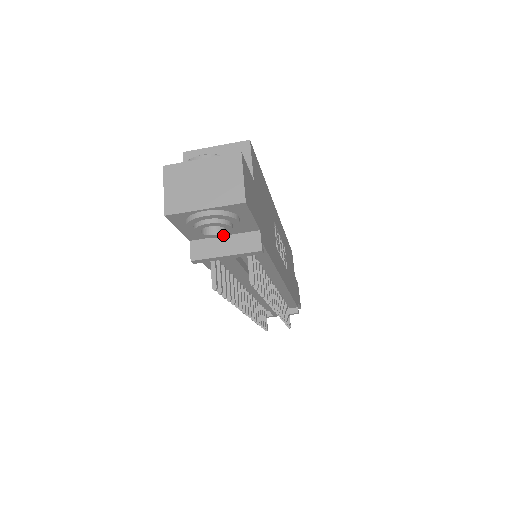
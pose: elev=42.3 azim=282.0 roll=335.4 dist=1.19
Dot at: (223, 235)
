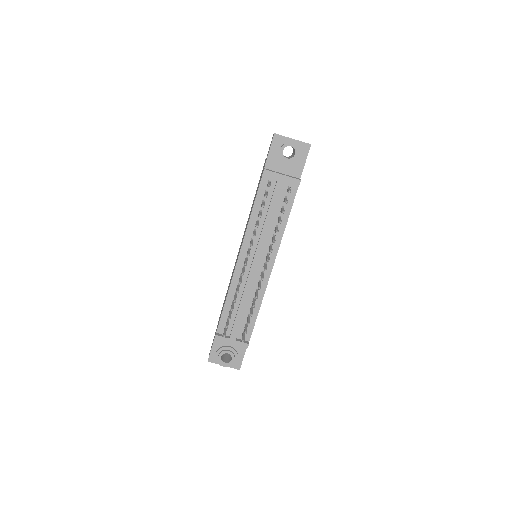
Dot at: (289, 161)
